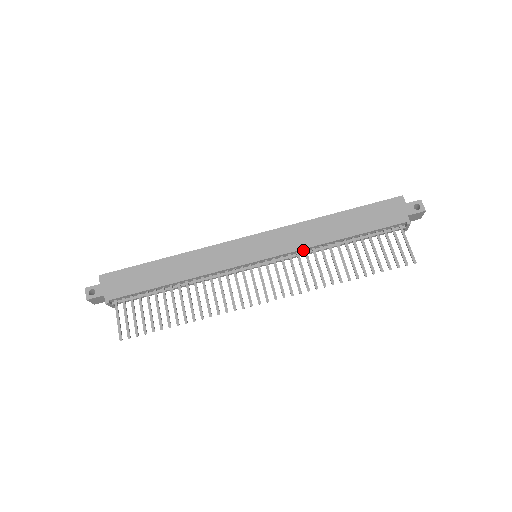
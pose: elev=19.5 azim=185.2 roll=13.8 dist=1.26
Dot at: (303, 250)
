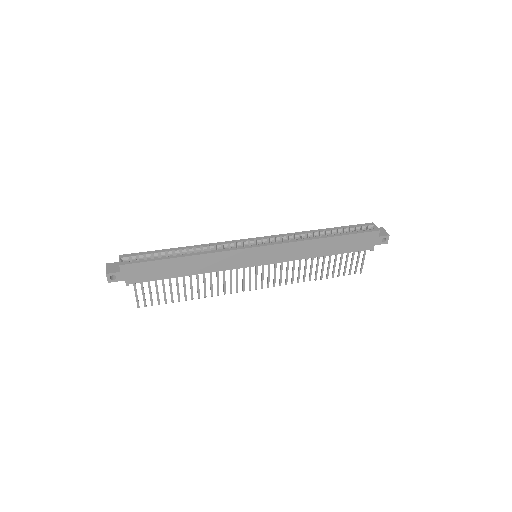
Dot at: (293, 259)
